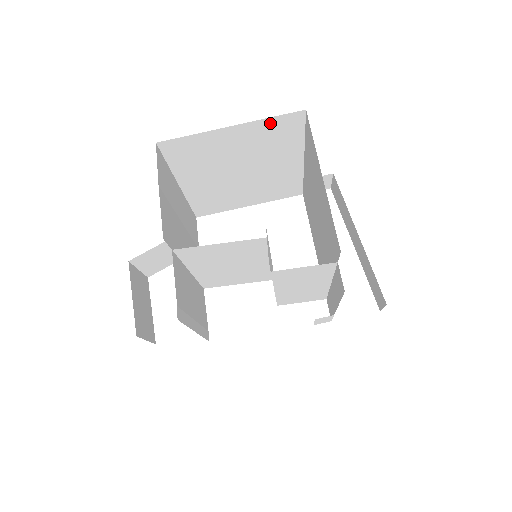
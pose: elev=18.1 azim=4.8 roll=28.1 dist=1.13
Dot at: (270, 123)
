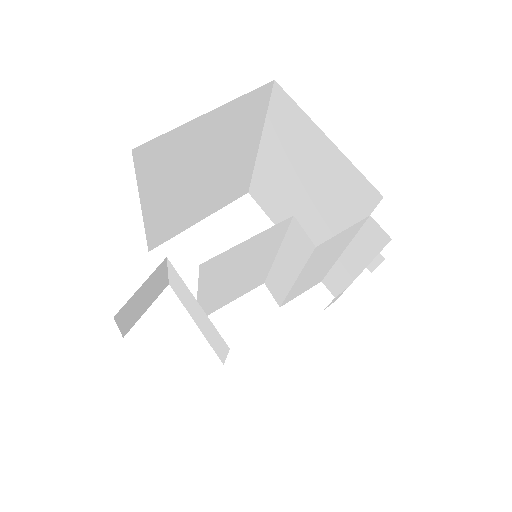
Dot at: (242, 103)
